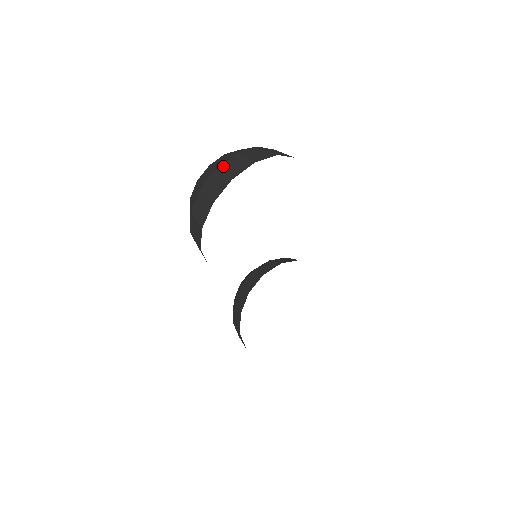
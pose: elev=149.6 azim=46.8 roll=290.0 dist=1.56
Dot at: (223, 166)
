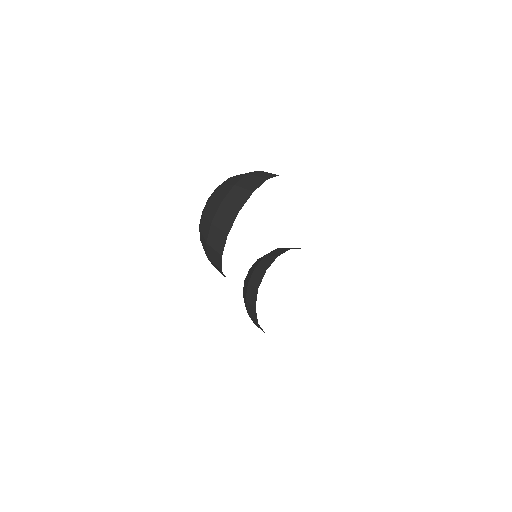
Dot at: (226, 200)
